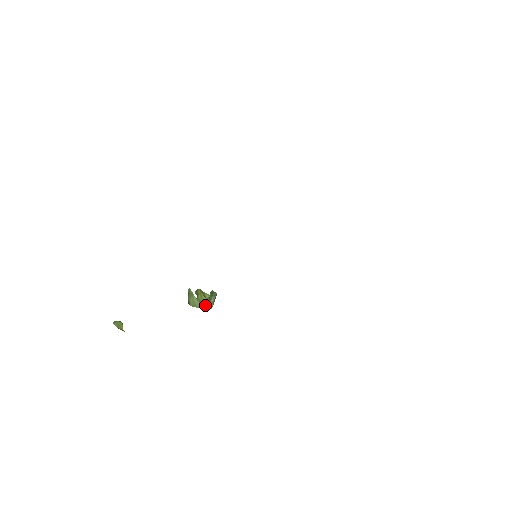
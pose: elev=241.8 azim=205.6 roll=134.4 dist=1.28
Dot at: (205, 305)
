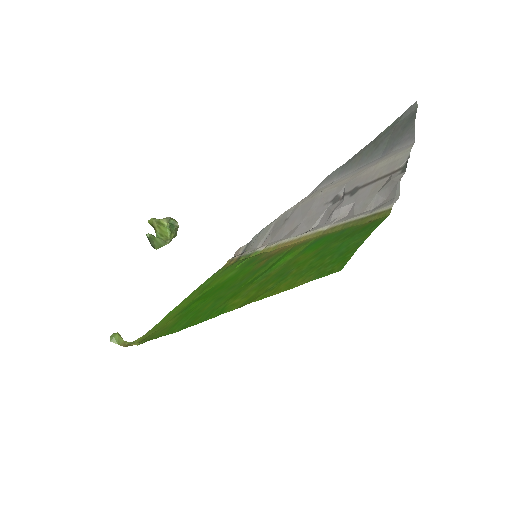
Dot at: (168, 236)
